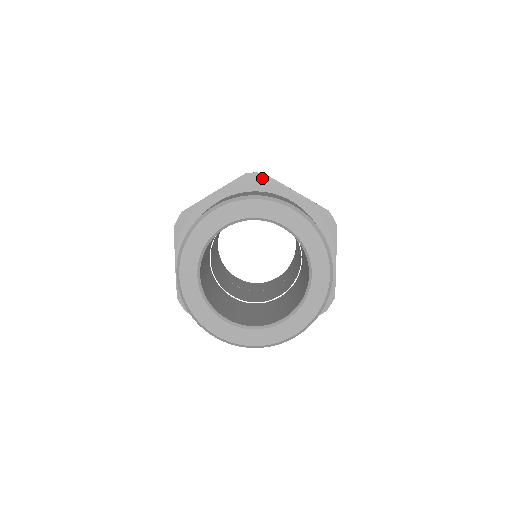
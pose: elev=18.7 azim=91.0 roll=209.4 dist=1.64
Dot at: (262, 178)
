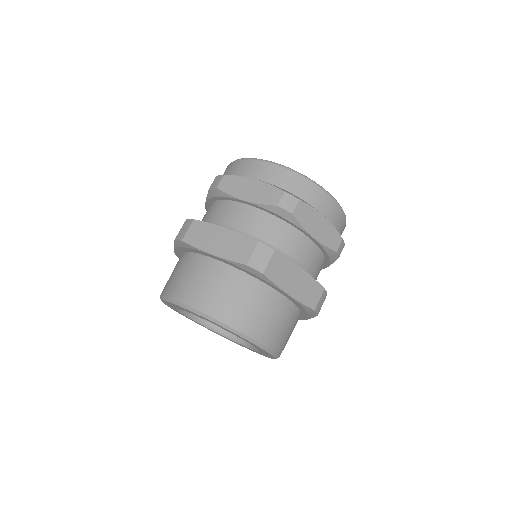
Dot at: (184, 245)
